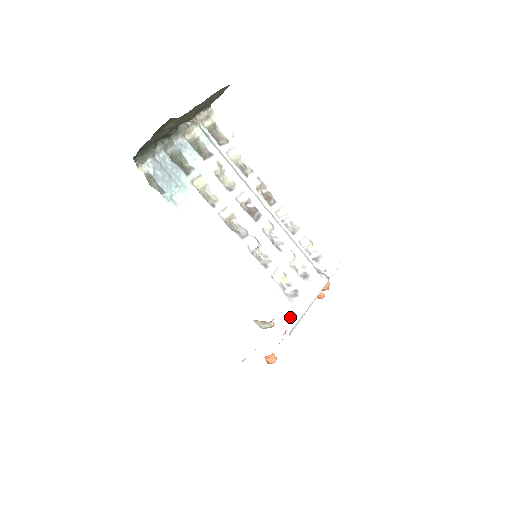
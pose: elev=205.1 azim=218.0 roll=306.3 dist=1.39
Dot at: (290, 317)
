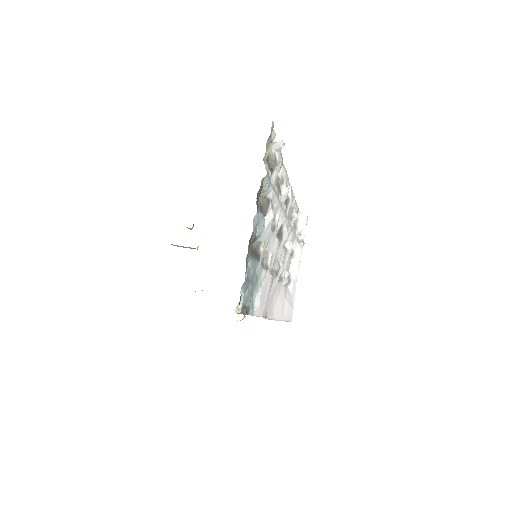
Dot at: occluded
